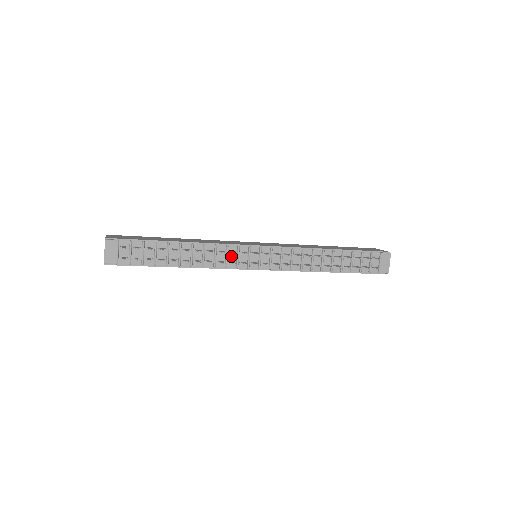
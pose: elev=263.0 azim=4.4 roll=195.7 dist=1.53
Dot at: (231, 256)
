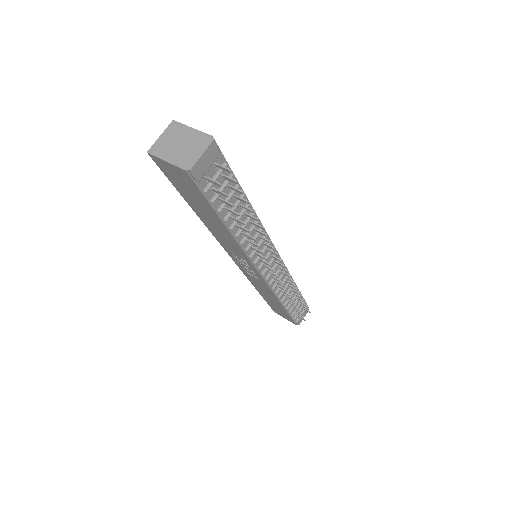
Dot at: (259, 247)
